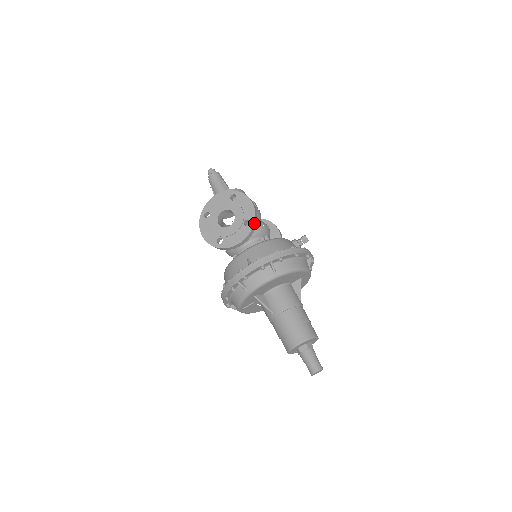
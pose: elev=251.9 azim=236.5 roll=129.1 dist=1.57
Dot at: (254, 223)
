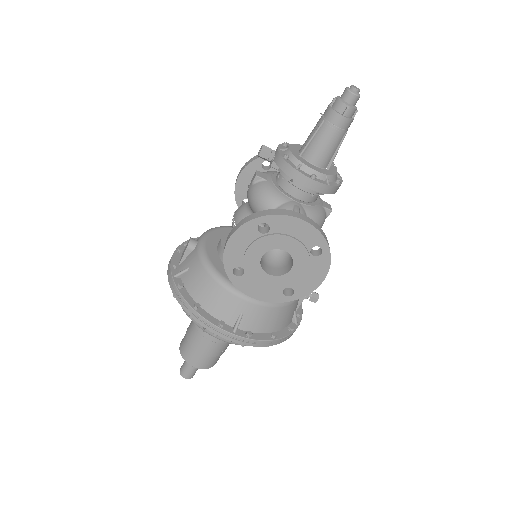
Dot at: (294, 299)
